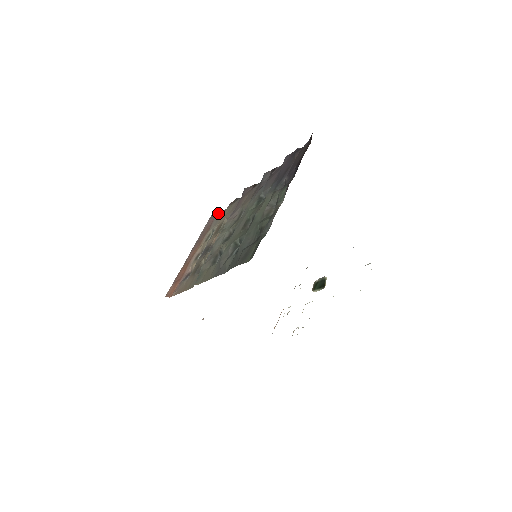
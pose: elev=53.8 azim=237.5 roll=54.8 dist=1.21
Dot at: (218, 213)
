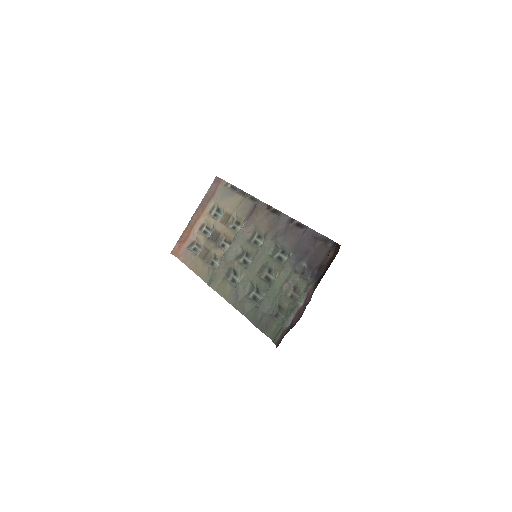
Dot at: (223, 182)
